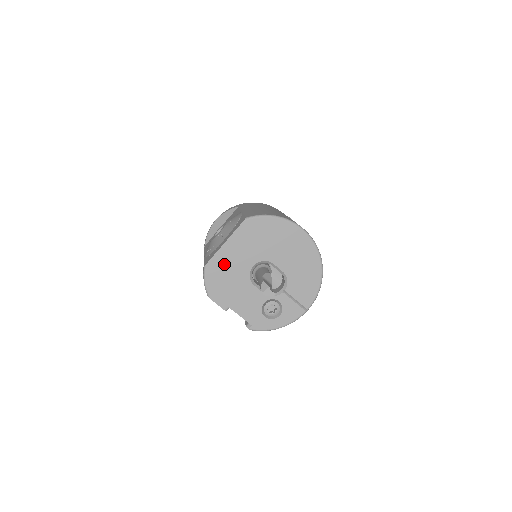
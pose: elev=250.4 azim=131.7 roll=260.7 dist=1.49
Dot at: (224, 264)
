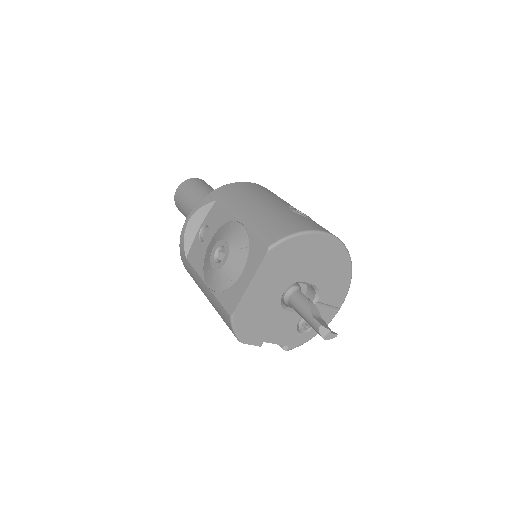
Dot at: (252, 305)
